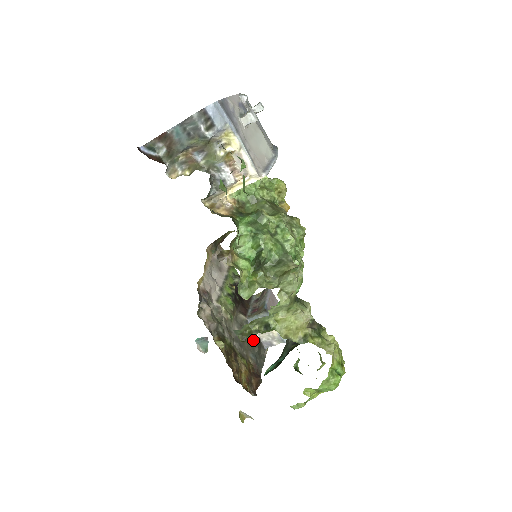
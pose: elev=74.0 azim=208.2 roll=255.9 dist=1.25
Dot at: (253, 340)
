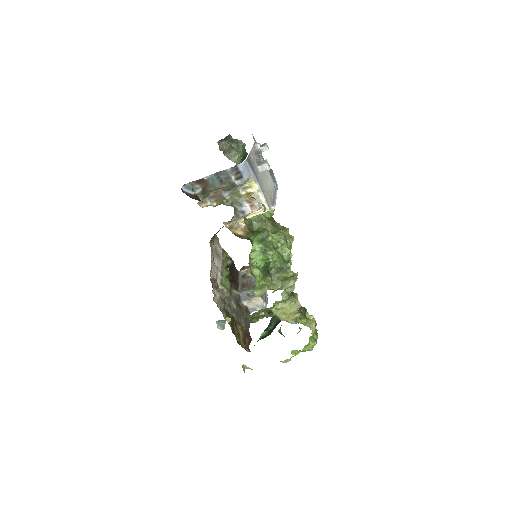
Dot at: (243, 308)
